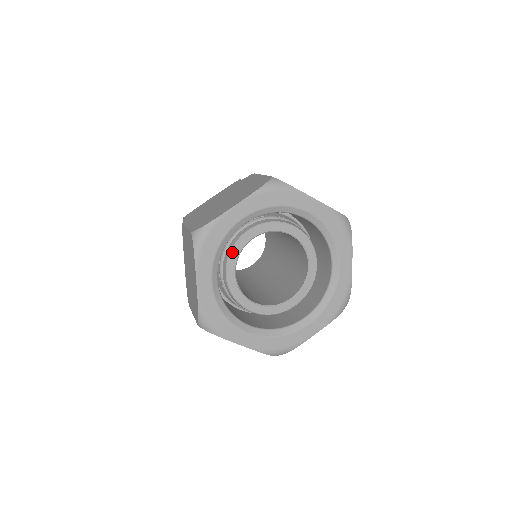
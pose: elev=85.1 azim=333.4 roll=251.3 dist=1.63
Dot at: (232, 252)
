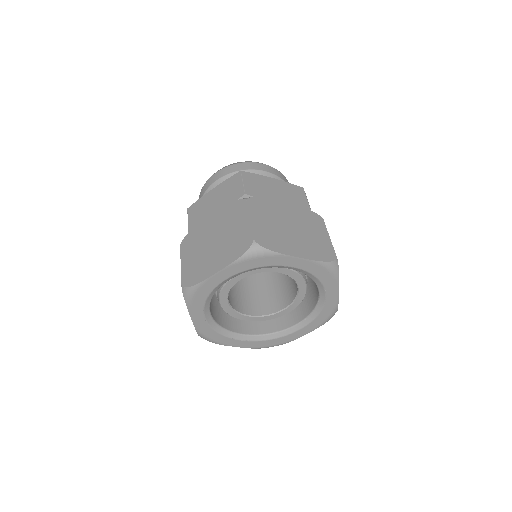
Dot at: occluded
